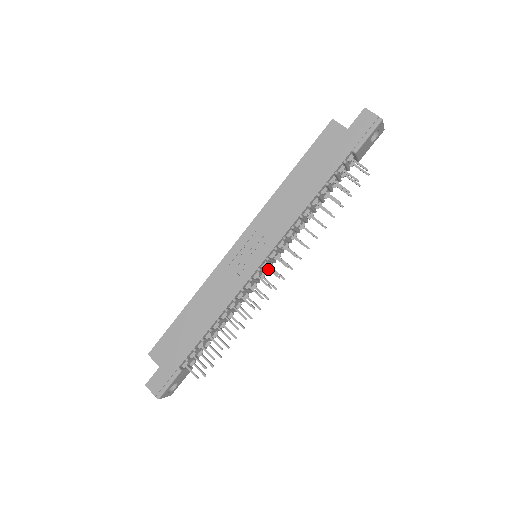
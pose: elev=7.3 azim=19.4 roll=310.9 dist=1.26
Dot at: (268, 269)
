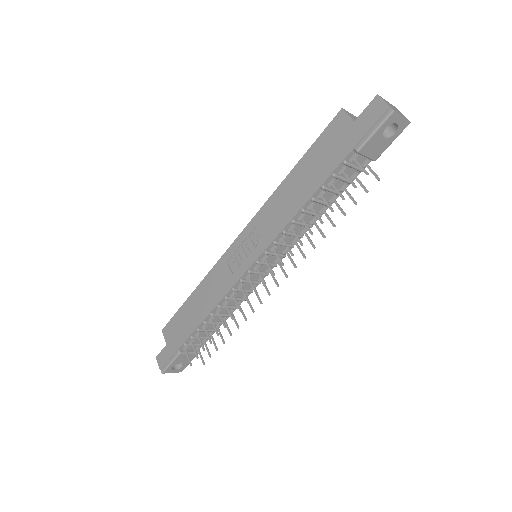
Dot at: (258, 273)
